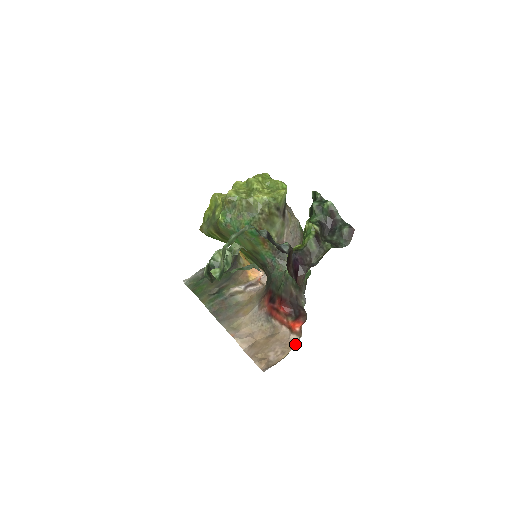
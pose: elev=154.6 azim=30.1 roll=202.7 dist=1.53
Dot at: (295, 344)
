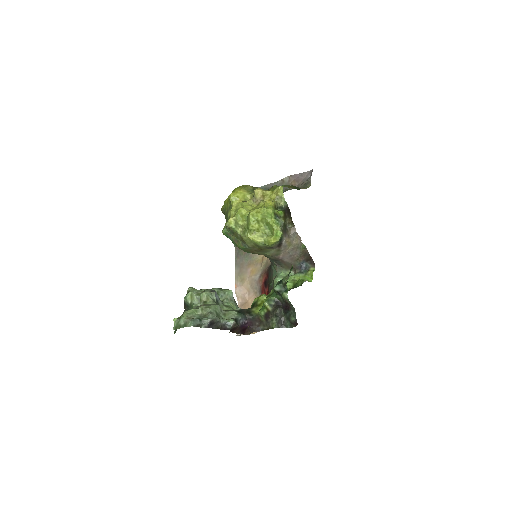
Dot at: occluded
